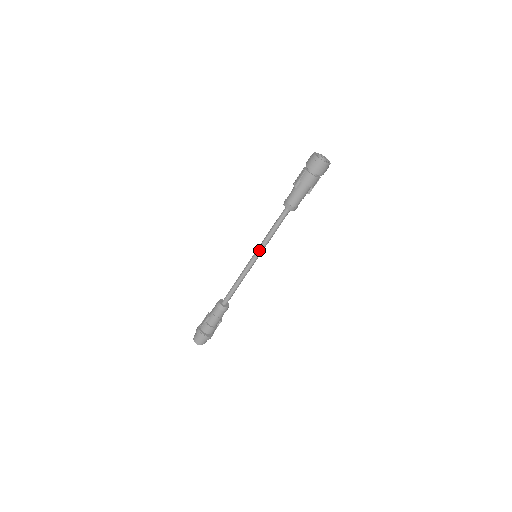
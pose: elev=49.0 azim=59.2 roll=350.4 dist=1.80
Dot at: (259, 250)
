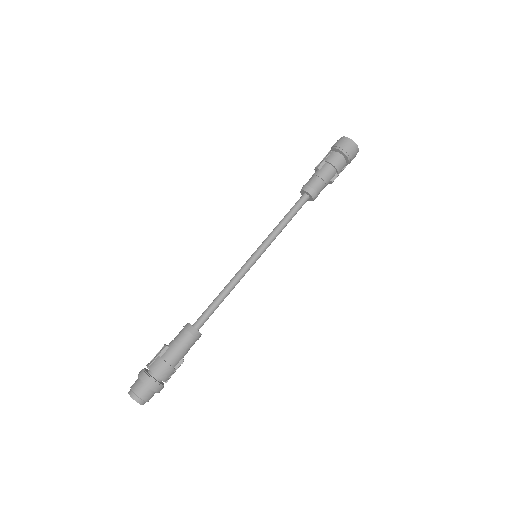
Dot at: (262, 245)
